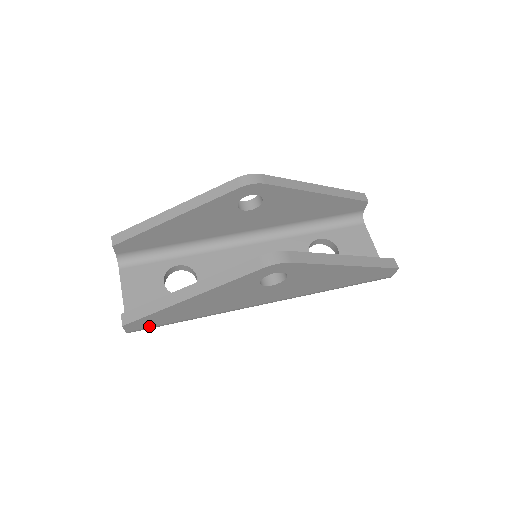
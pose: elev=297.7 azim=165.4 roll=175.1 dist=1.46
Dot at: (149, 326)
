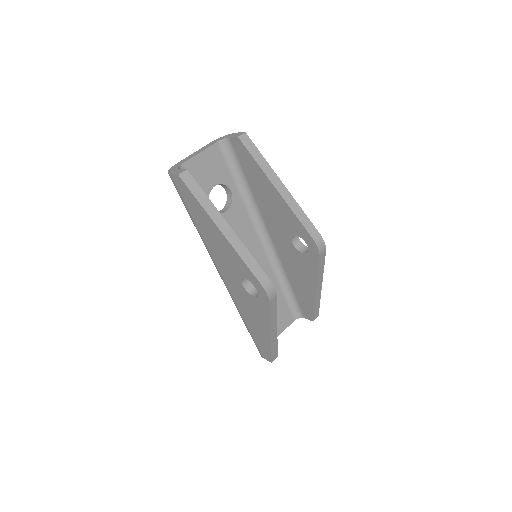
Dot at: (181, 193)
